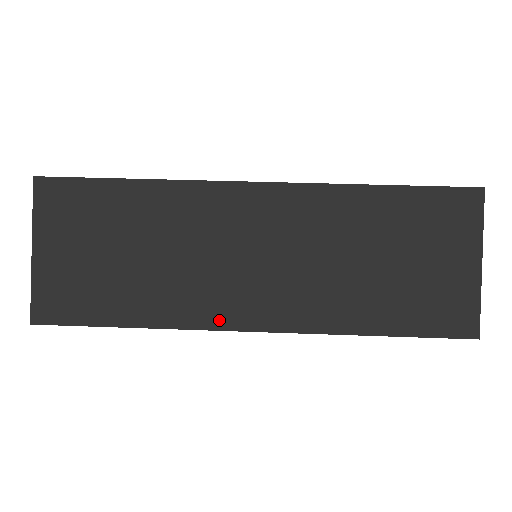
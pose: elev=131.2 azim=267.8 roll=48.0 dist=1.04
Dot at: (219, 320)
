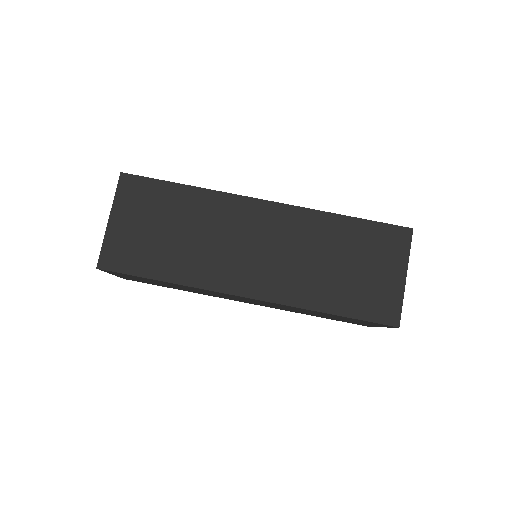
Dot at: (226, 286)
